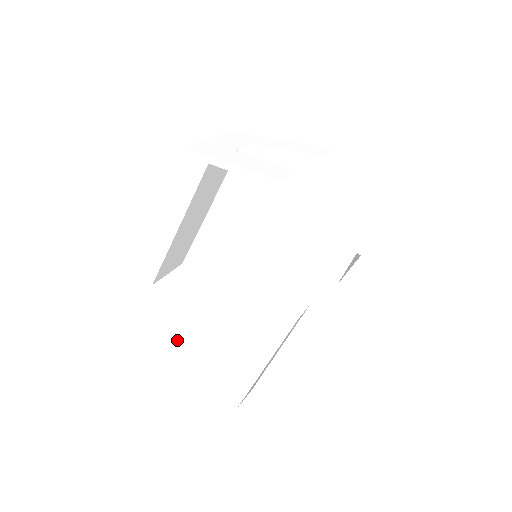
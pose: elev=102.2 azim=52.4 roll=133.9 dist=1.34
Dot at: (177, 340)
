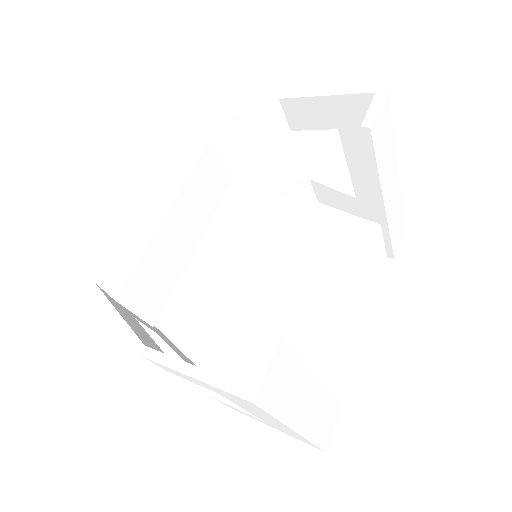
Dot at: (142, 339)
